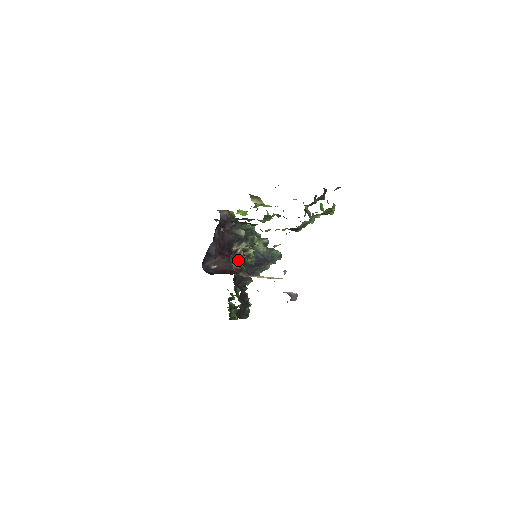
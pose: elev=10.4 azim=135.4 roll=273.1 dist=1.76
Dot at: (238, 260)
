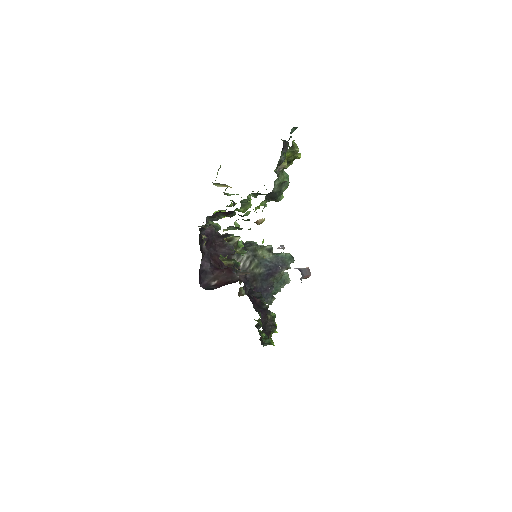
Dot at: occluded
